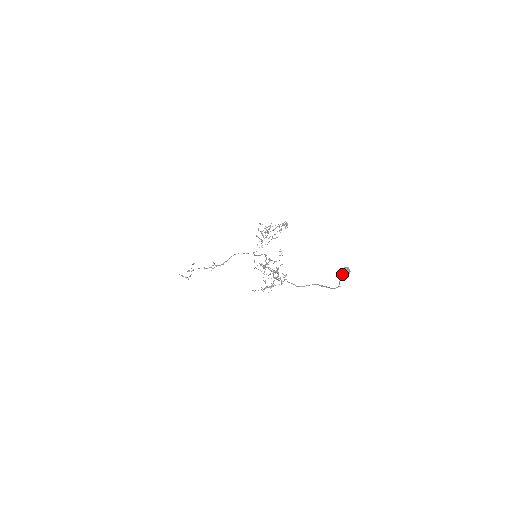
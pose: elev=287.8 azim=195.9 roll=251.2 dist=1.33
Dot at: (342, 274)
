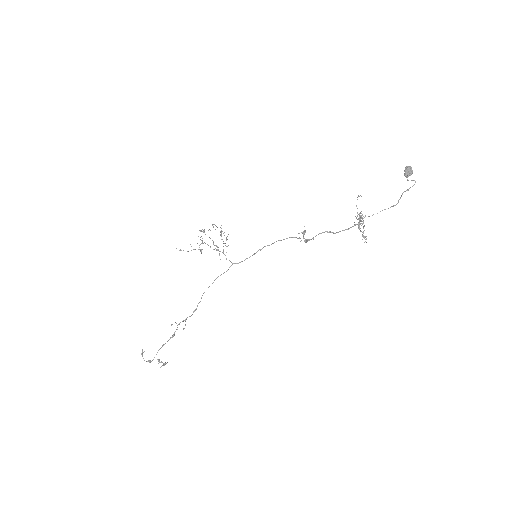
Dot at: (410, 172)
